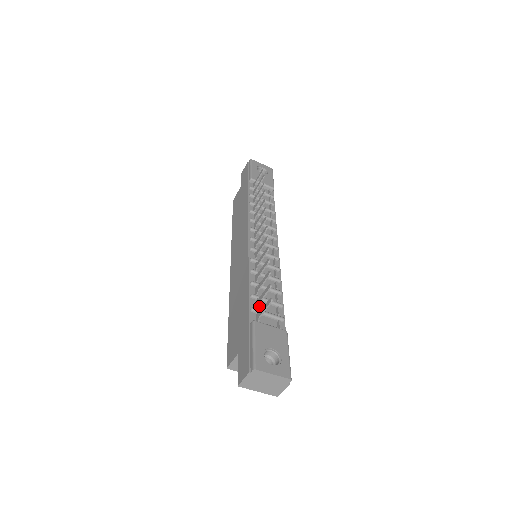
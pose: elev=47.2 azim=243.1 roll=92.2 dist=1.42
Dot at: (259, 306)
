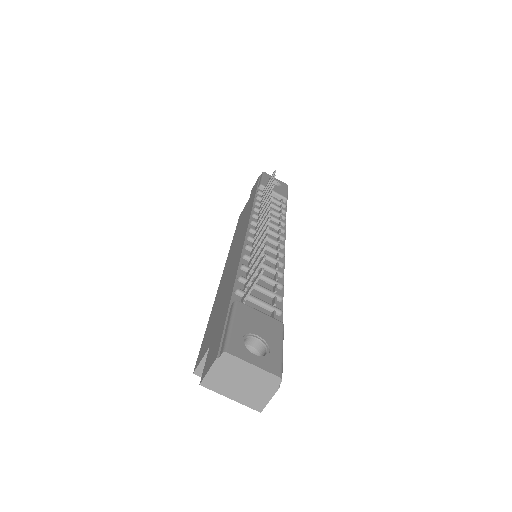
Dot at: occluded
